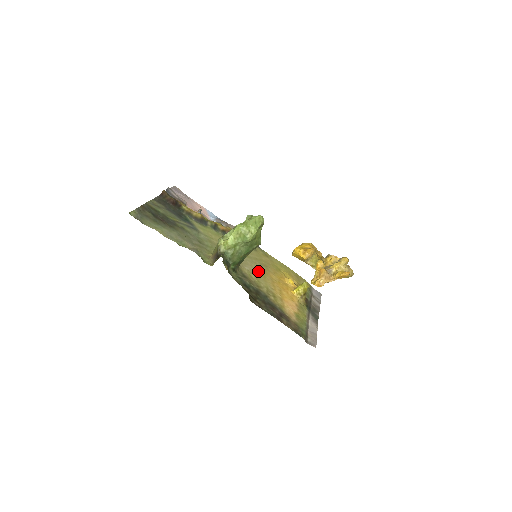
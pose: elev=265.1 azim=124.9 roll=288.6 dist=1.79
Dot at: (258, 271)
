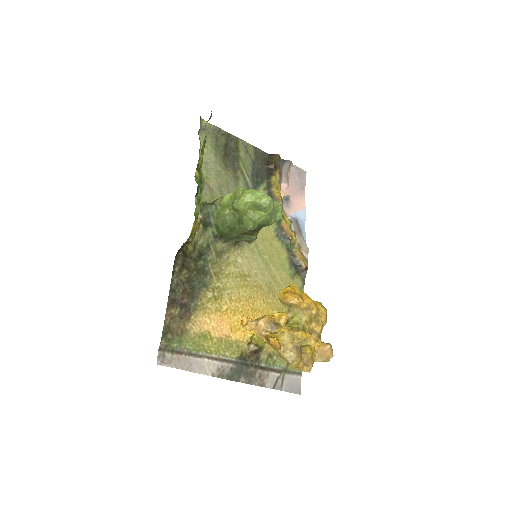
Dot at: (249, 277)
